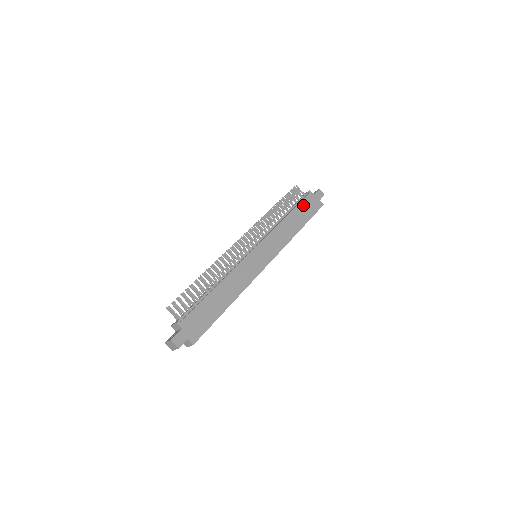
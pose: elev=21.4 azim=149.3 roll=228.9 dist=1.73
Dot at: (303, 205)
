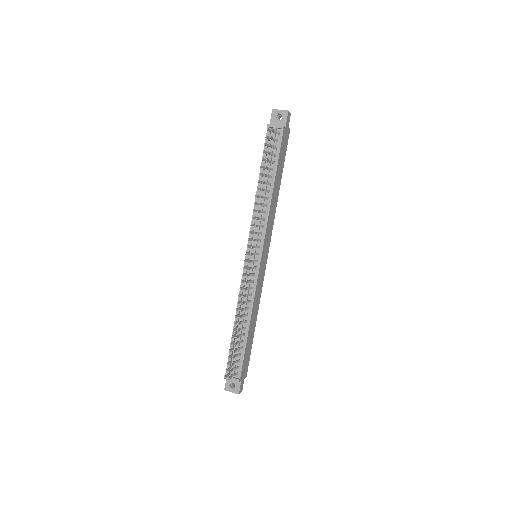
Dot at: (280, 155)
